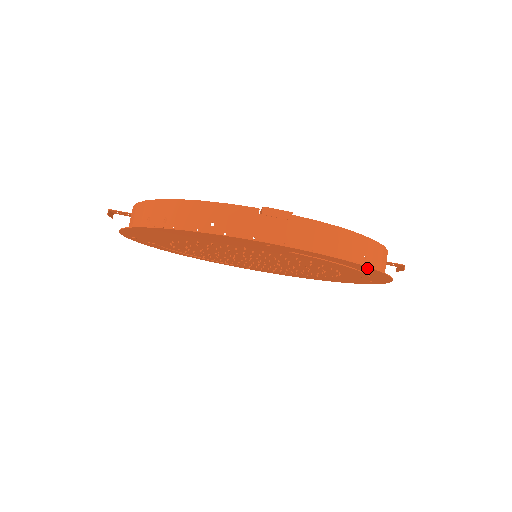
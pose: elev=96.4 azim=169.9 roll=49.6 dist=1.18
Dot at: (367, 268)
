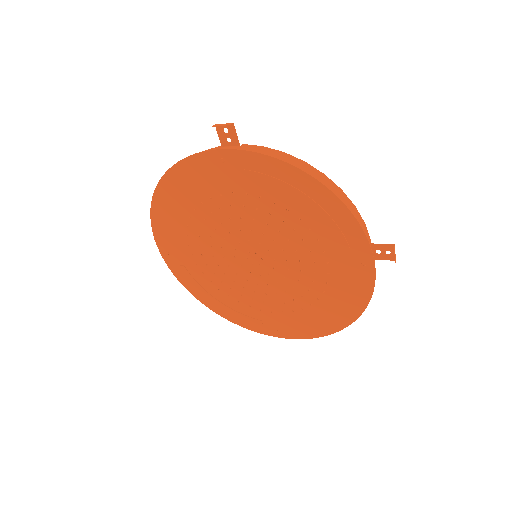
Dot at: (310, 181)
